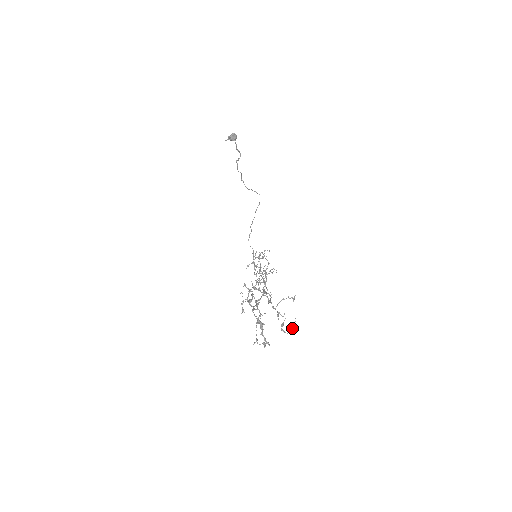
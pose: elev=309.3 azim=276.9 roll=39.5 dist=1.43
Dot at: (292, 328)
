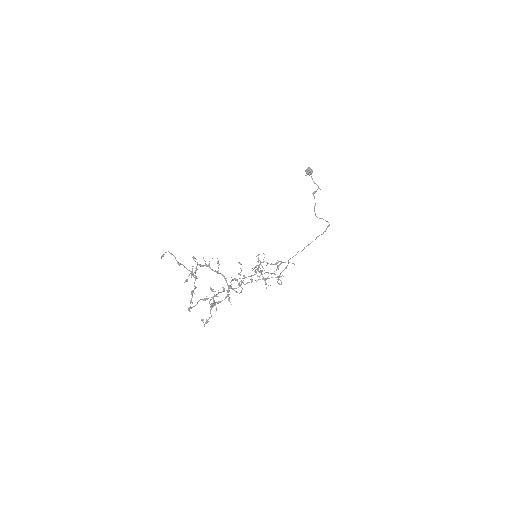
Dot at: (211, 299)
